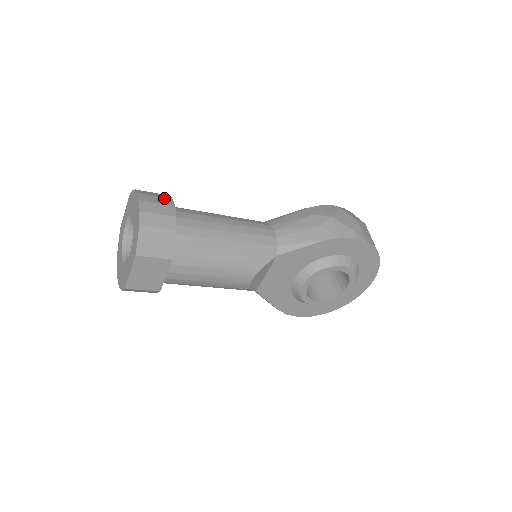
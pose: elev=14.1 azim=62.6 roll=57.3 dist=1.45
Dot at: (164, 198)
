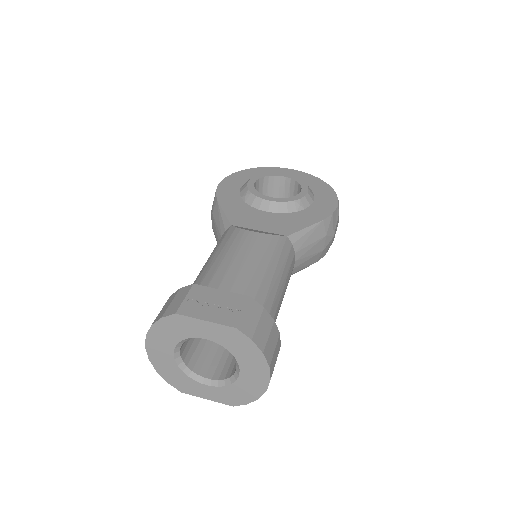
Dot at: (278, 343)
